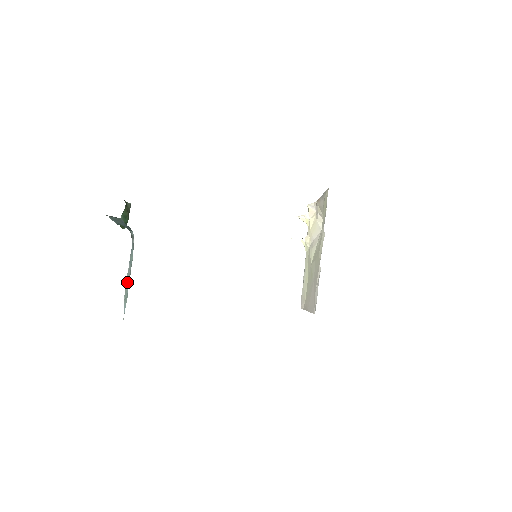
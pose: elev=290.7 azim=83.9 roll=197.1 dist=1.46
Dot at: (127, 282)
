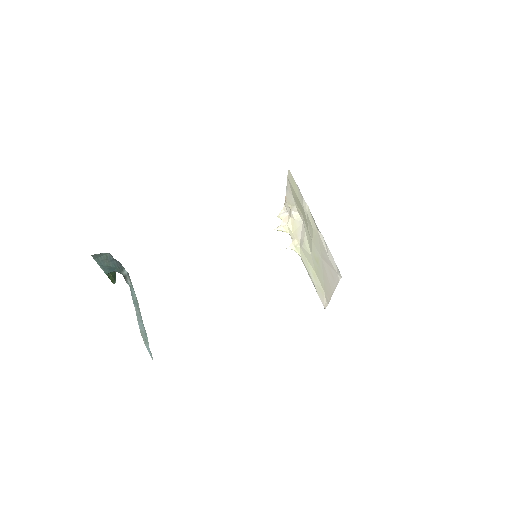
Dot at: (140, 324)
